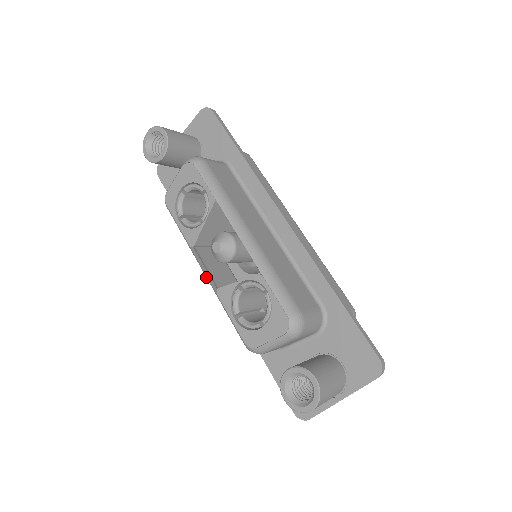
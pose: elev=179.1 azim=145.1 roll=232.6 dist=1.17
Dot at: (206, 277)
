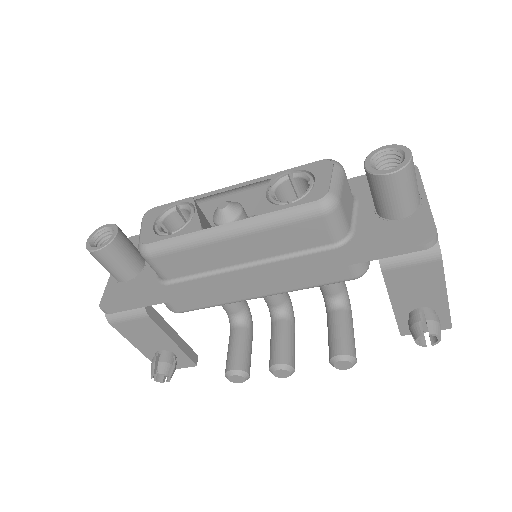
Dot at: (234, 226)
